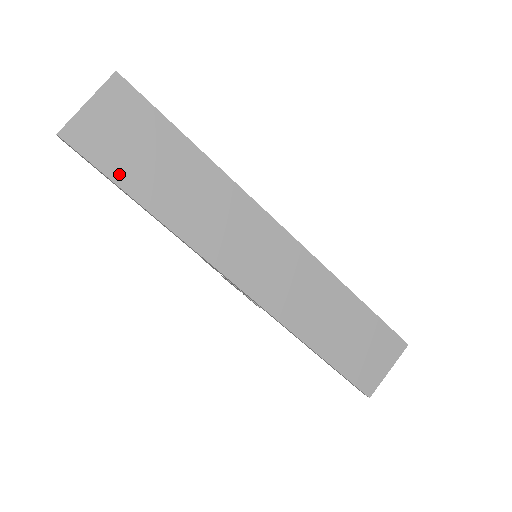
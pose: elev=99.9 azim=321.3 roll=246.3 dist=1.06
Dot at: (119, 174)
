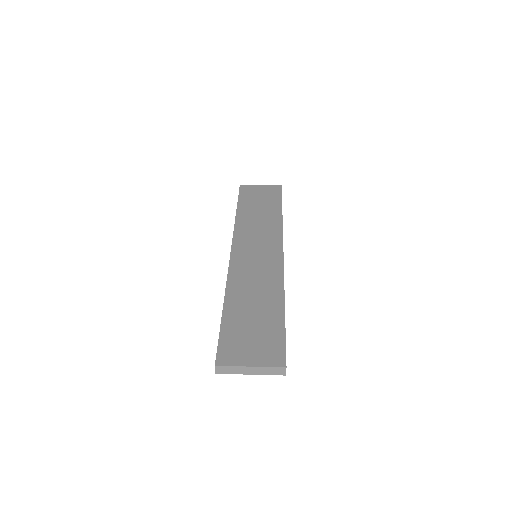
Dot at: (243, 201)
